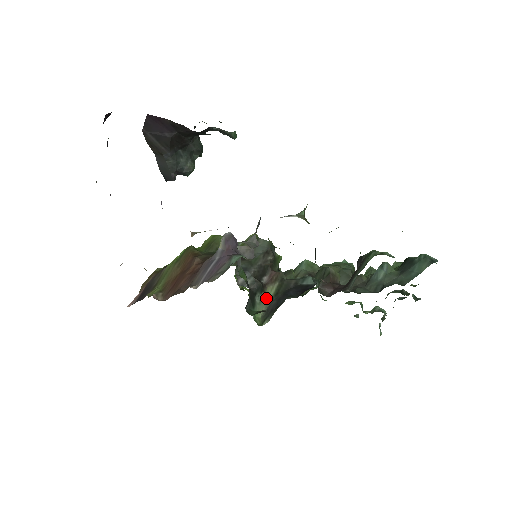
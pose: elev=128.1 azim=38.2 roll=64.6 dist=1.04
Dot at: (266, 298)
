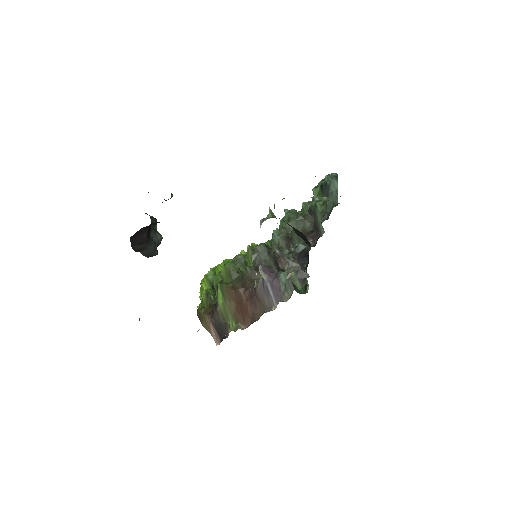
Dot at: (293, 276)
